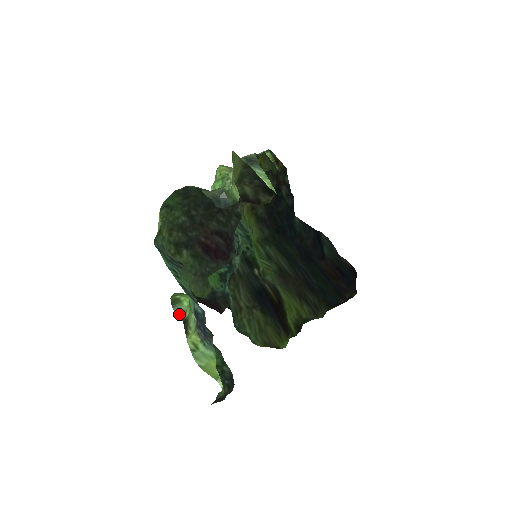
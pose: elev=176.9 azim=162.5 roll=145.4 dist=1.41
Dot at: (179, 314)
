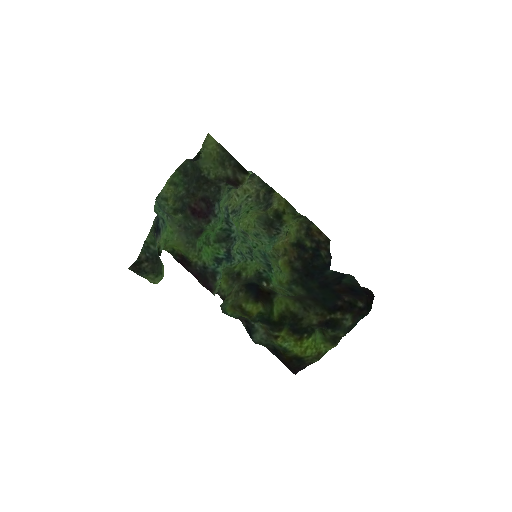
Dot at: occluded
